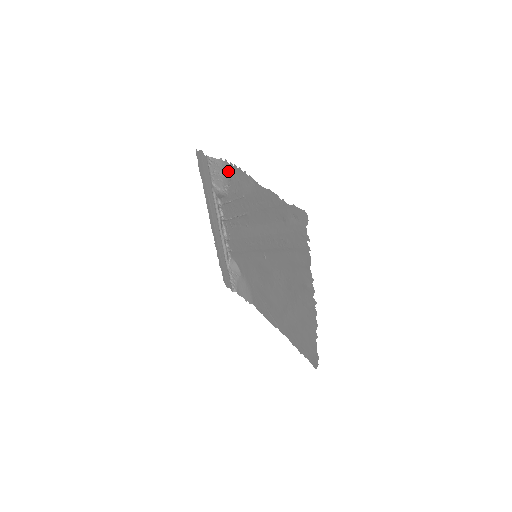
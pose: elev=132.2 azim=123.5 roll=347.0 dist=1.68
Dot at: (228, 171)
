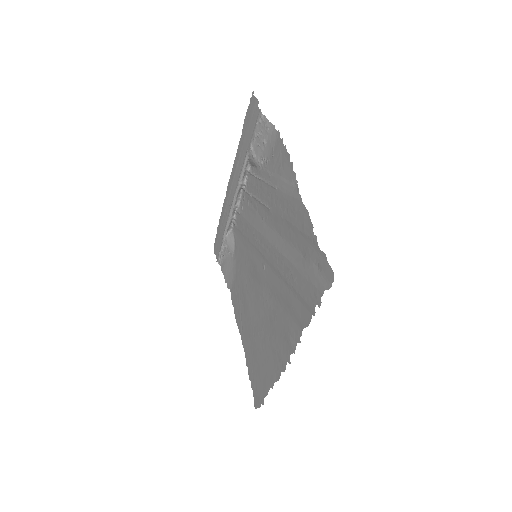
Dot at: (275, 145)
